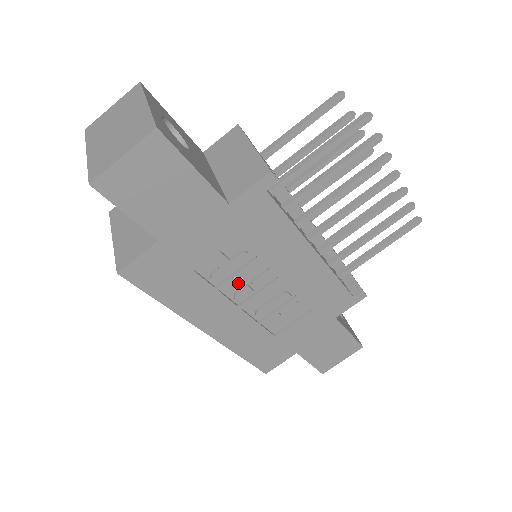
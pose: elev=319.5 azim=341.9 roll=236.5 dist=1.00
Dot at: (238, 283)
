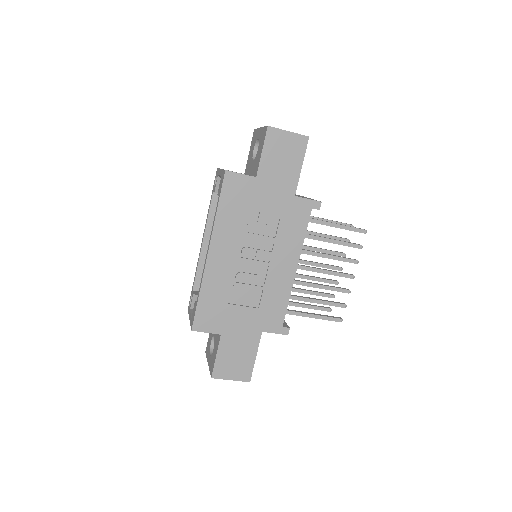
Dot at: (252, 243)
